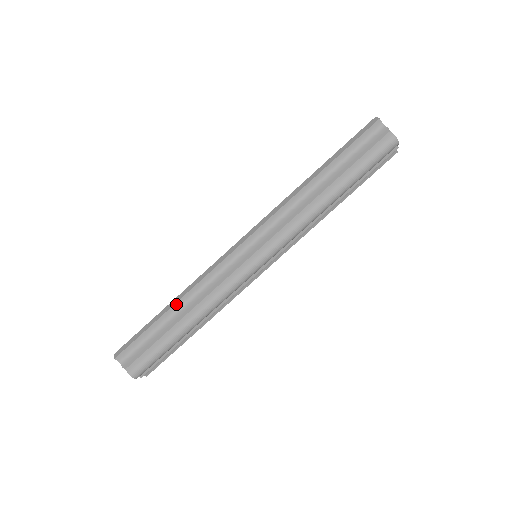
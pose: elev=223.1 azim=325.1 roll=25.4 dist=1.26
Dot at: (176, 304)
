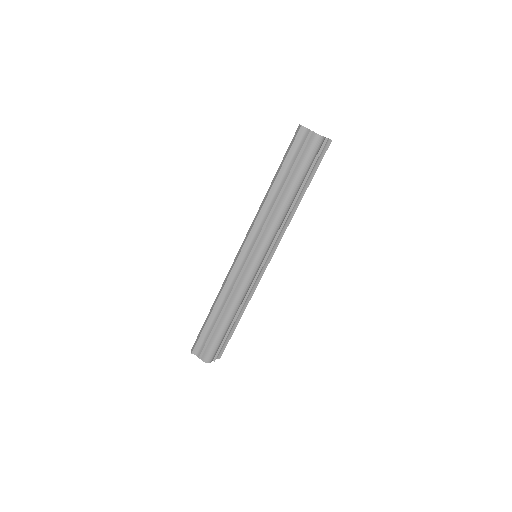
Dot at: (215, 307)
